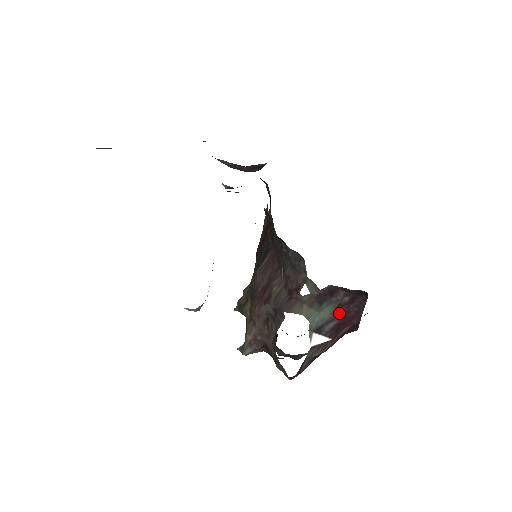
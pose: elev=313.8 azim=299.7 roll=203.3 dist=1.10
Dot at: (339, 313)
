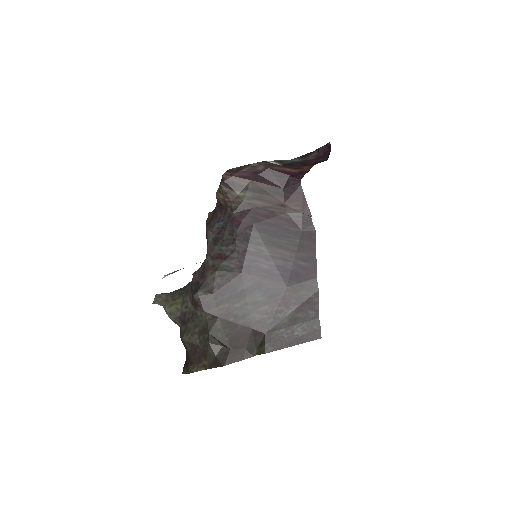
Dot at: (301, 162)
